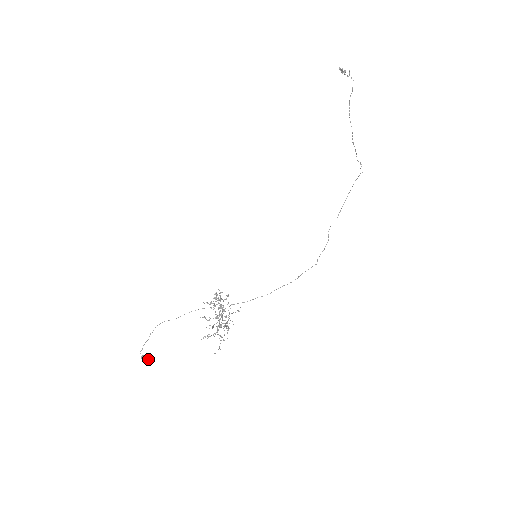
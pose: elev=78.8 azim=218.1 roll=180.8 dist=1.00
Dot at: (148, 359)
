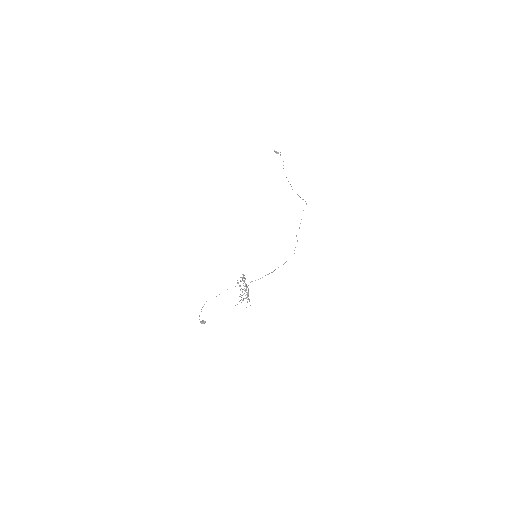
Dot at: (205, 322)
